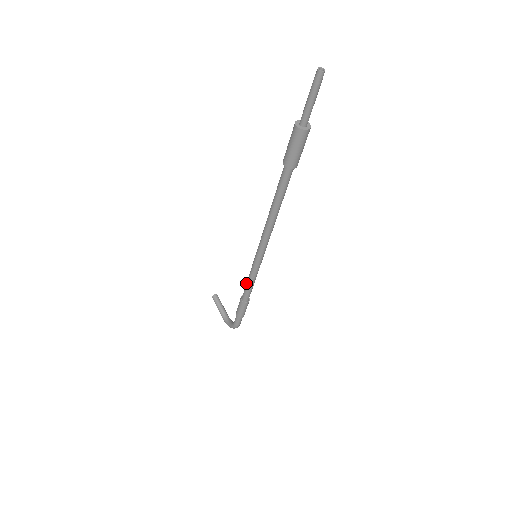
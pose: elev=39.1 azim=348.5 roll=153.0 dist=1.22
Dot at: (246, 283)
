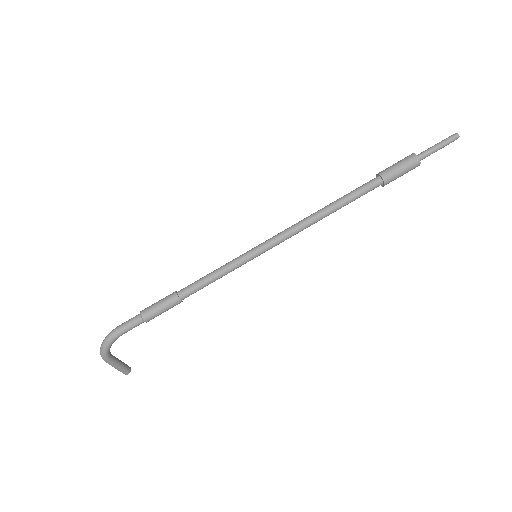
Dot at: occluded
